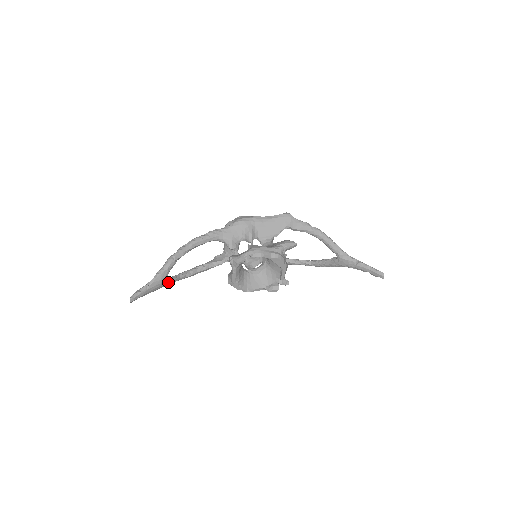
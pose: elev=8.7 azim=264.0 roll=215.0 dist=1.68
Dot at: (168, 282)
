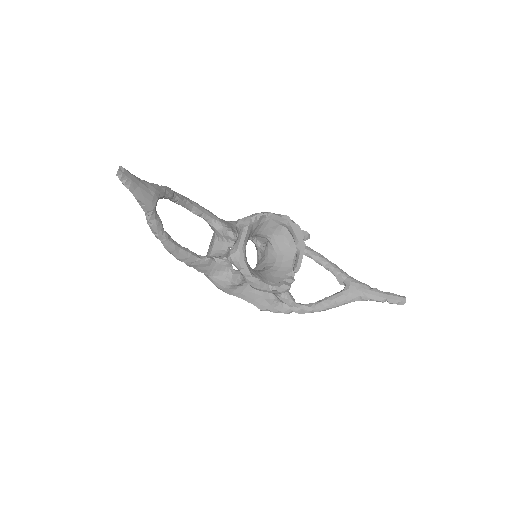
Dot at: (155, 213)
